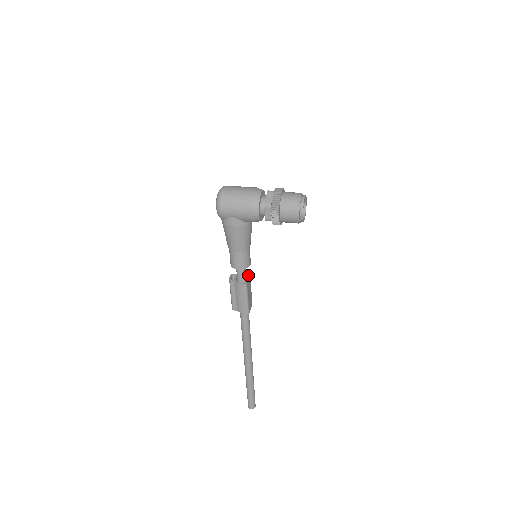
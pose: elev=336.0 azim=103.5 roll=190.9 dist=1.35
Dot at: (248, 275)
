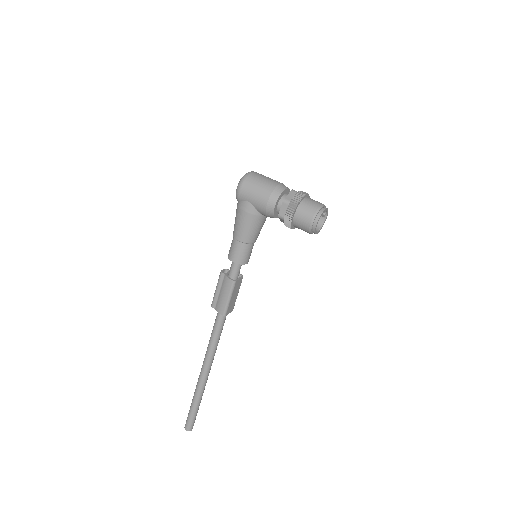
Dot at: (241, 276)
